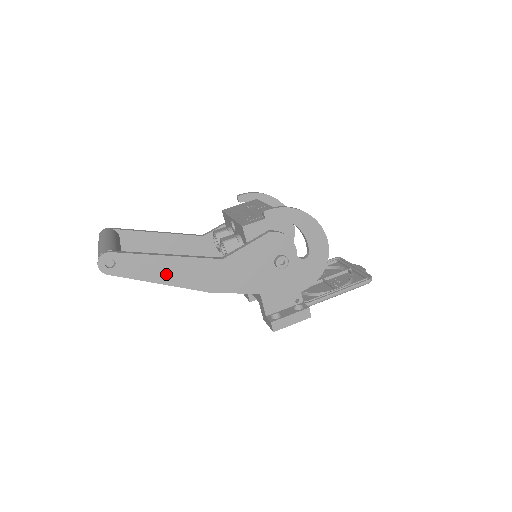
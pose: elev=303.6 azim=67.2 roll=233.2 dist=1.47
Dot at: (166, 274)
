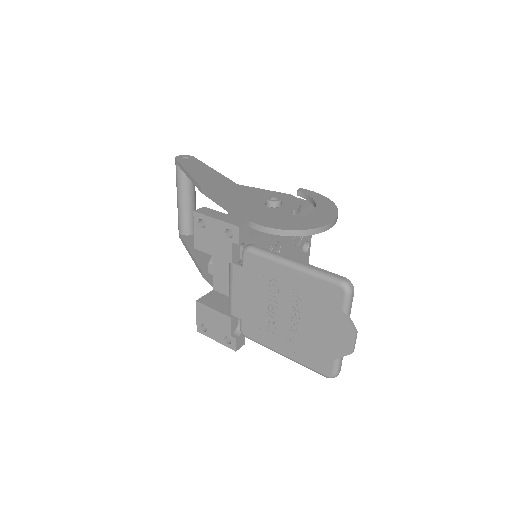
Dot at: (198, 171)
